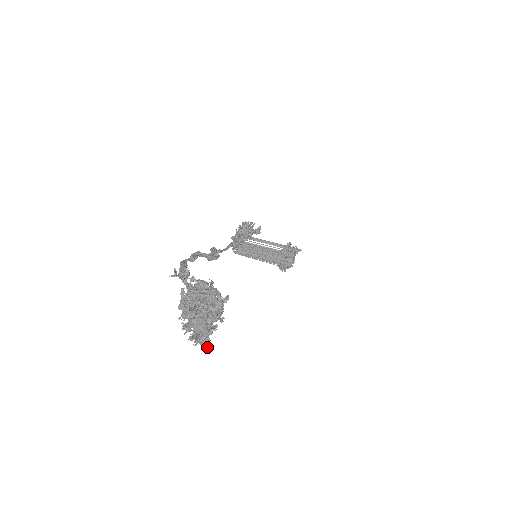
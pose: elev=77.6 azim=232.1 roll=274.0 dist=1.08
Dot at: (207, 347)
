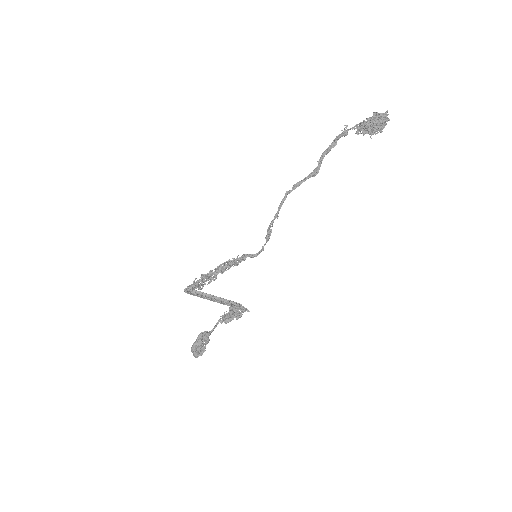
Dot at: (385, 120)
